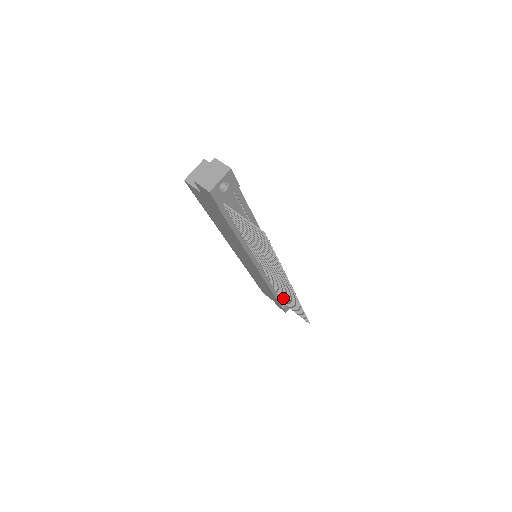
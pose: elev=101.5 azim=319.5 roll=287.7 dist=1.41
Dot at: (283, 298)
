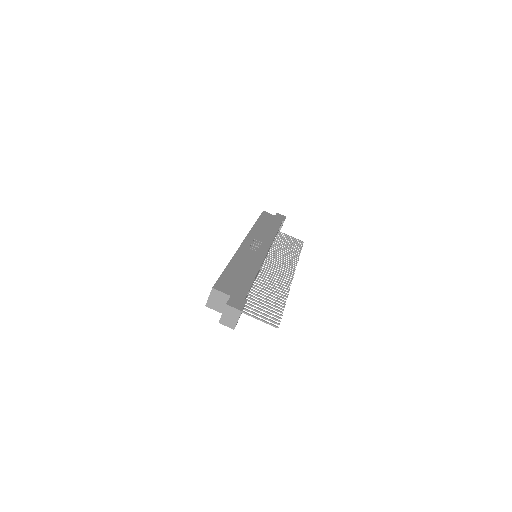
Dot at: occluded
